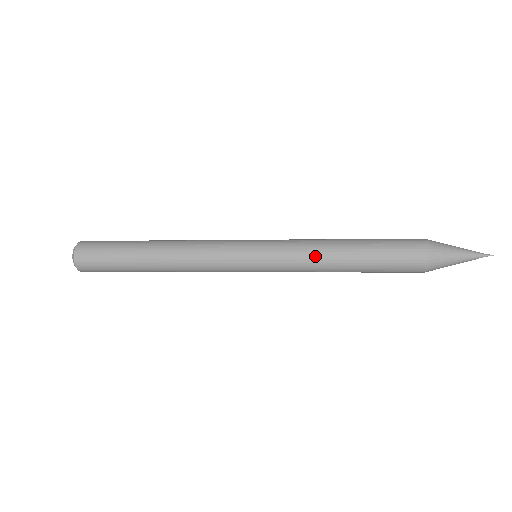
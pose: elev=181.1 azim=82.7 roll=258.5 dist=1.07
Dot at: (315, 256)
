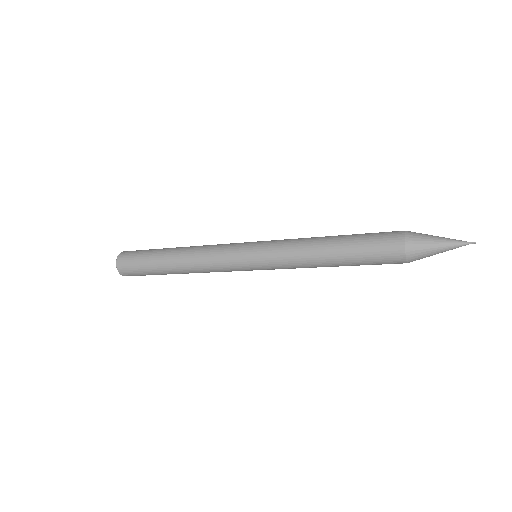
Dot at: (303, 264)
